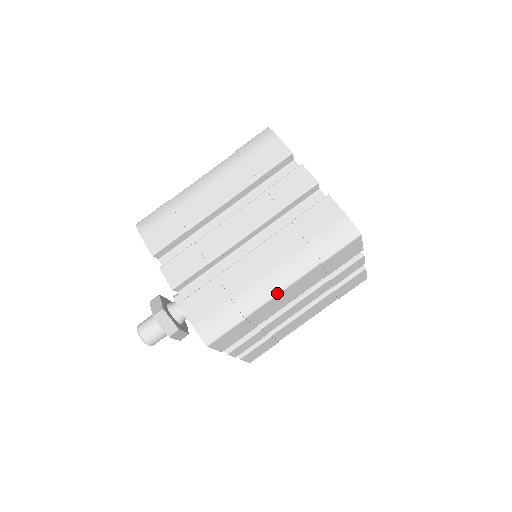
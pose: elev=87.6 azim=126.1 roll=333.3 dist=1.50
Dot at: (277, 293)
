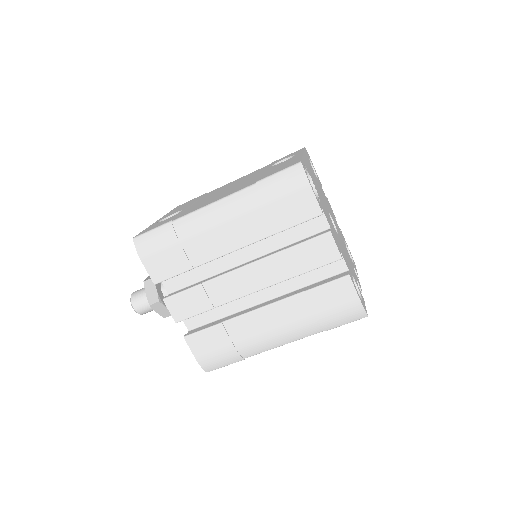
Dot at: occluded
